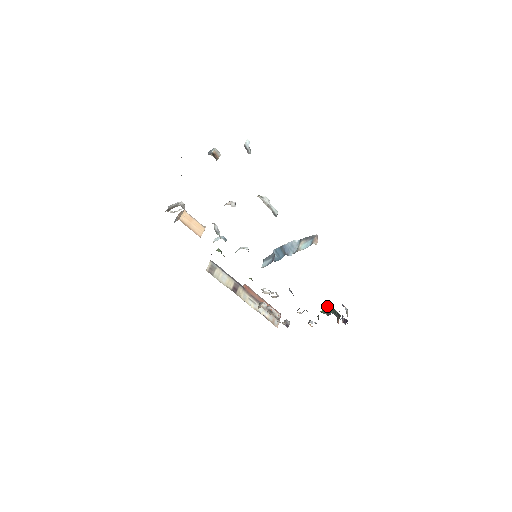
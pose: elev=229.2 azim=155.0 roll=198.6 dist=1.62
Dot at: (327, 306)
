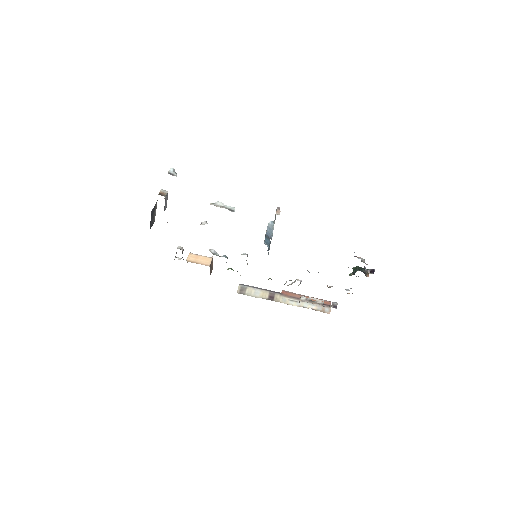
Dot at: (352, 268)
